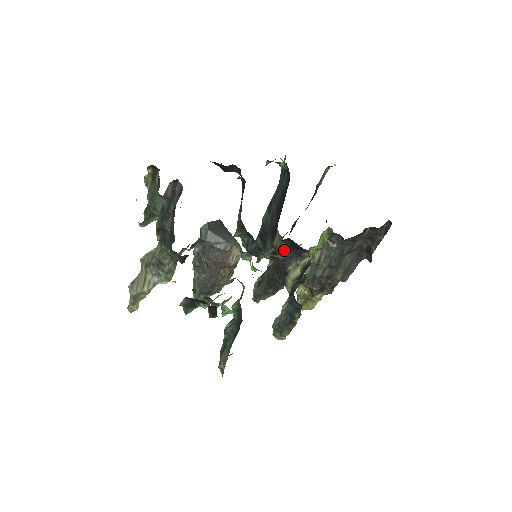
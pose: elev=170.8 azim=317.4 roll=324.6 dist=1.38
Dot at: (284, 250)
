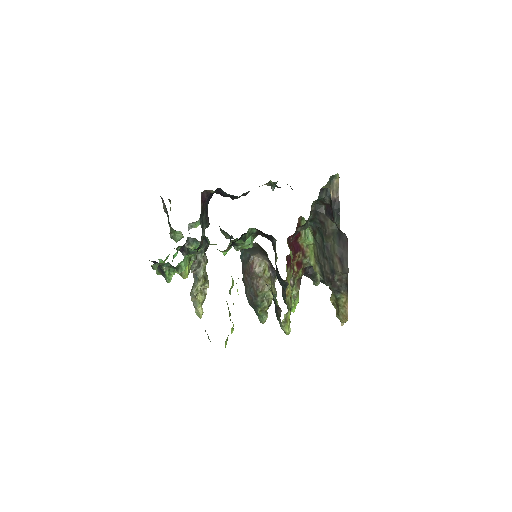
Dot at: occluded
